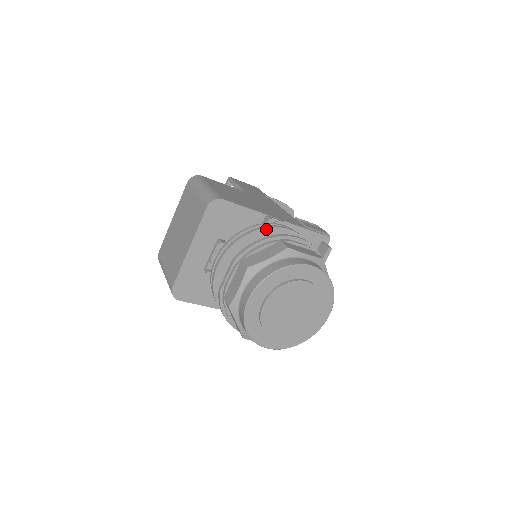
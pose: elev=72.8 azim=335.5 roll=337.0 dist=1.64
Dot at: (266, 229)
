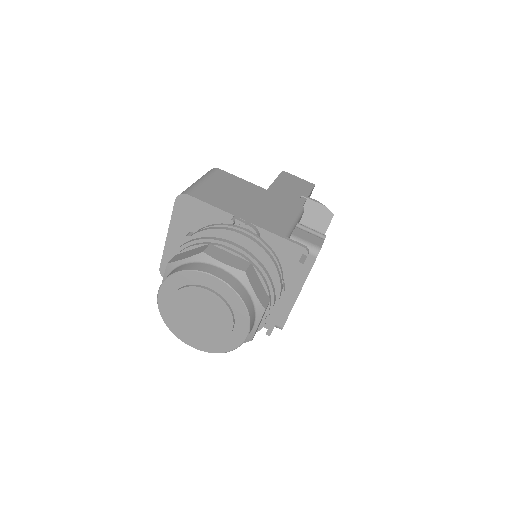
Dot at: (217, 230)
